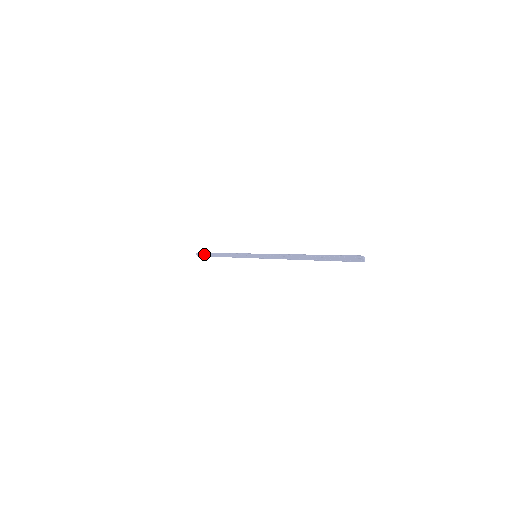
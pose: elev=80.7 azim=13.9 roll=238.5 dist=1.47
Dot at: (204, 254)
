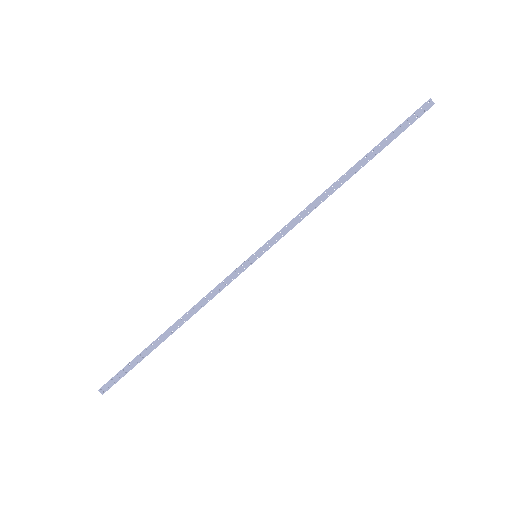
Dot at: (124, 370)
